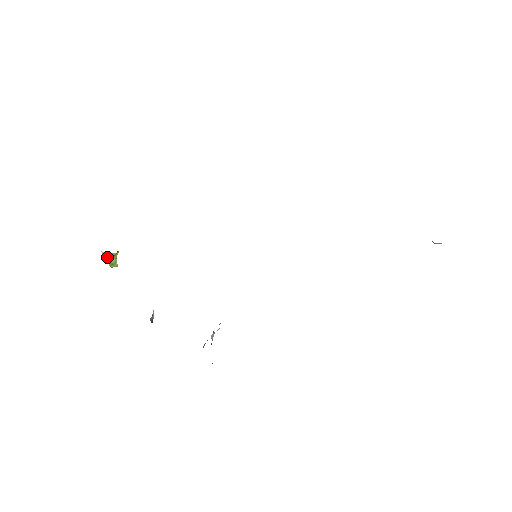
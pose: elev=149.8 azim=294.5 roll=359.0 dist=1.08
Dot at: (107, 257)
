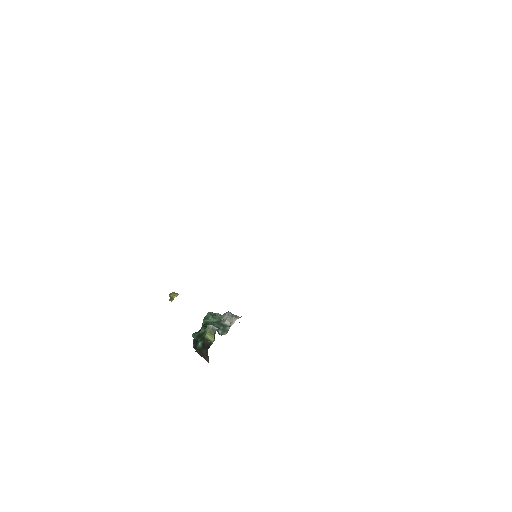
Dot at: occluded
